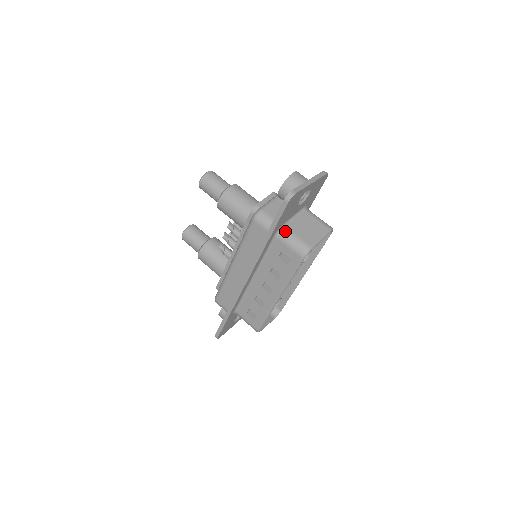
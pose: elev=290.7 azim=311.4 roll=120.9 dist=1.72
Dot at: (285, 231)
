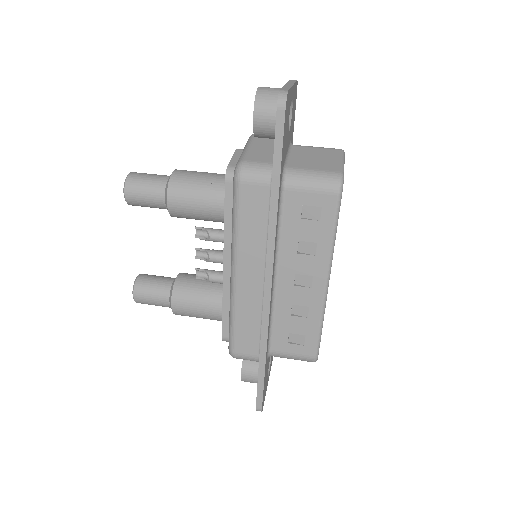
Dot at: (292, 172)
